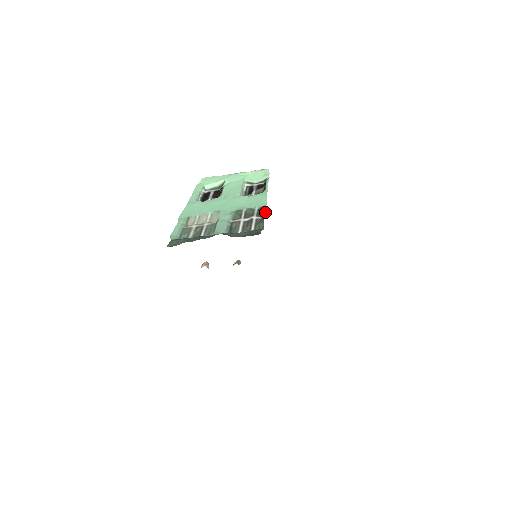
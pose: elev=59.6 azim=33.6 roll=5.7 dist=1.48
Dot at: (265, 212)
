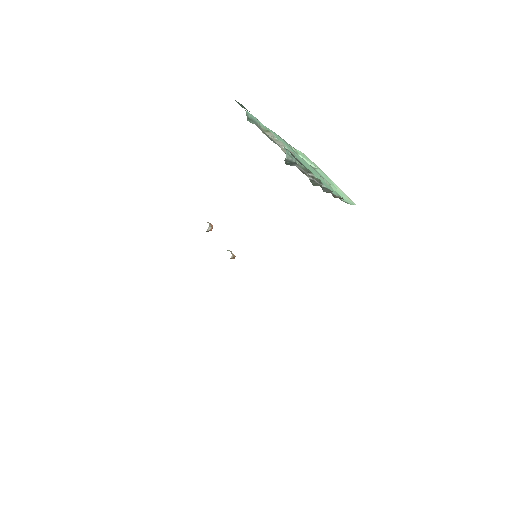
Dot at: (329, 192)
